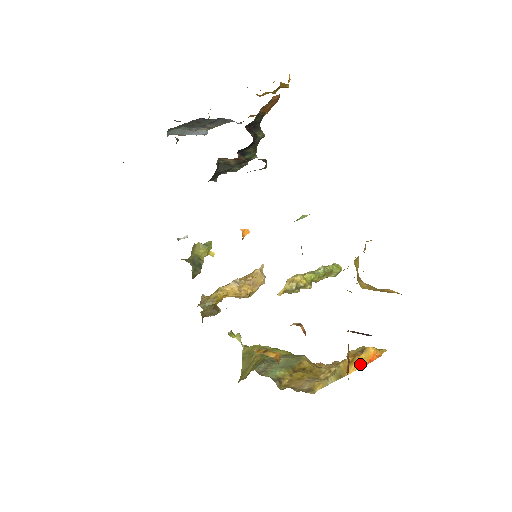
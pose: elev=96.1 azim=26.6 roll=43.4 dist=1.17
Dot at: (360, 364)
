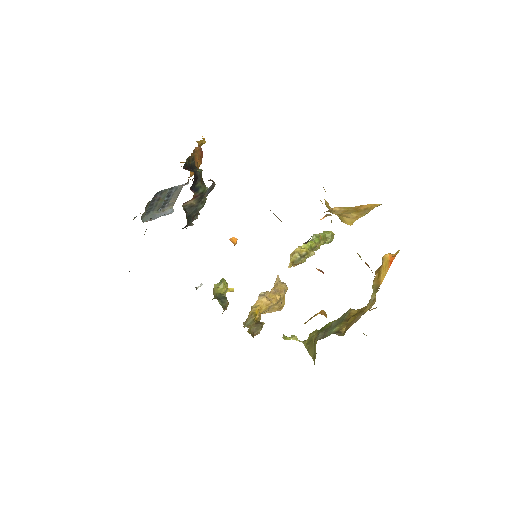
Dot at: (385, 270)
